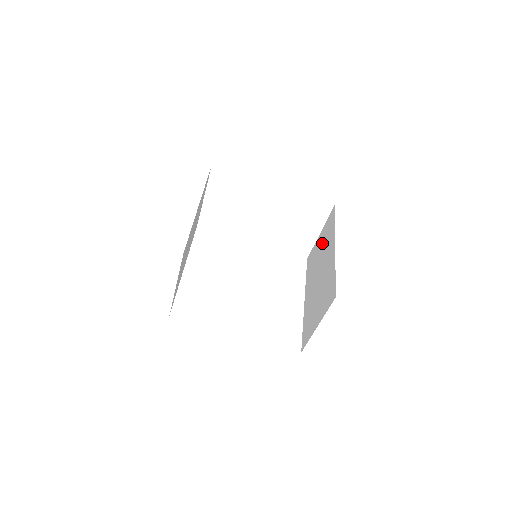
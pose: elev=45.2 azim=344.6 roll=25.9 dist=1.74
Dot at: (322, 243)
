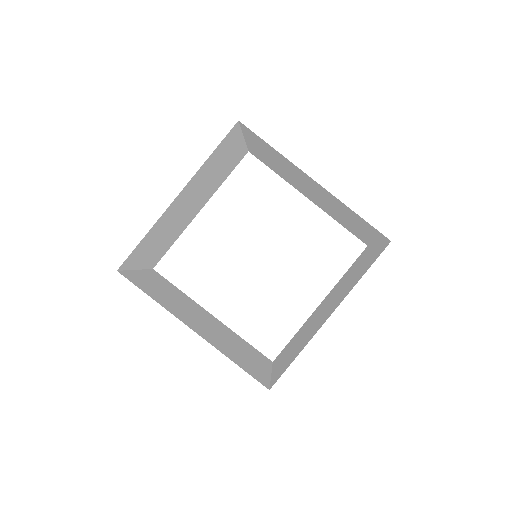
Dot at: occluded
